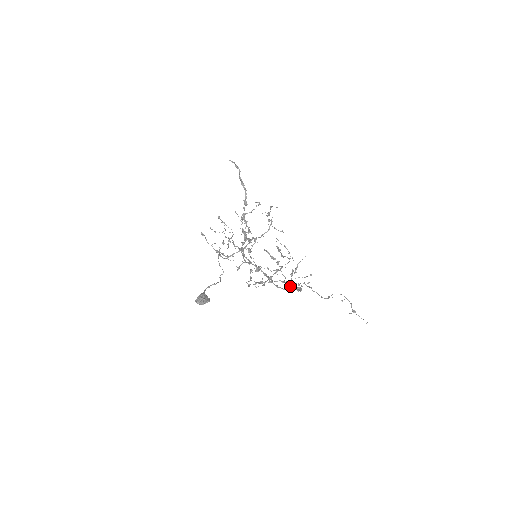
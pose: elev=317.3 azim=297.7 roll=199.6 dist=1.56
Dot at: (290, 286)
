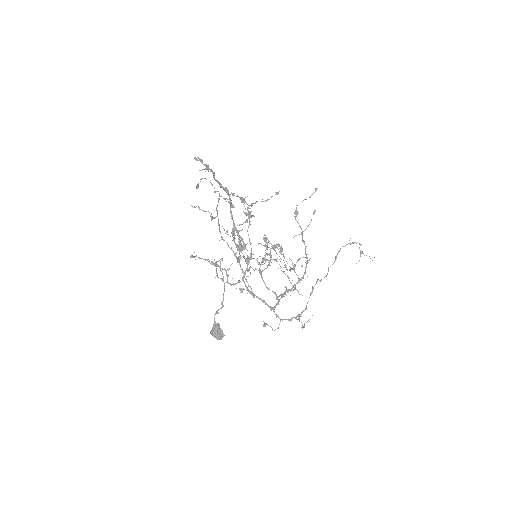
Dot at: (296, 274)
